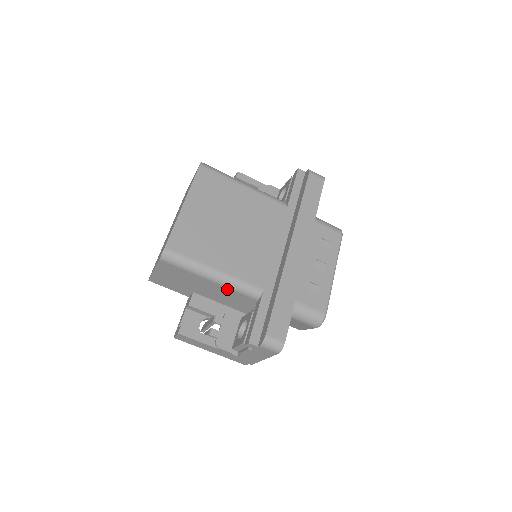
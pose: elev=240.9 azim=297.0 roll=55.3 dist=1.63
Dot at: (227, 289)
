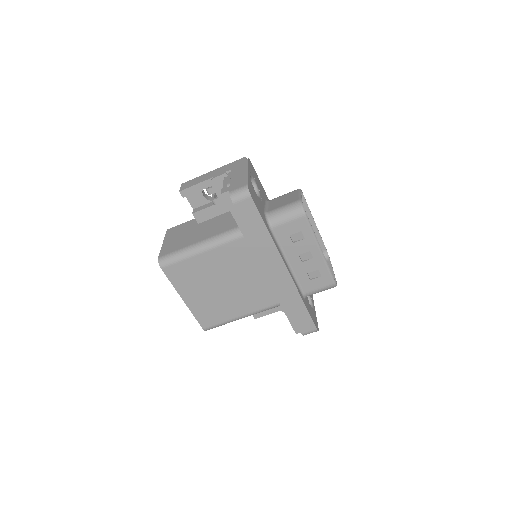
Dot at: occluded
